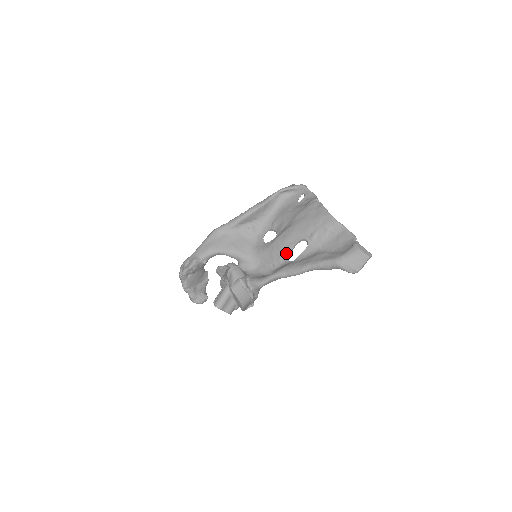
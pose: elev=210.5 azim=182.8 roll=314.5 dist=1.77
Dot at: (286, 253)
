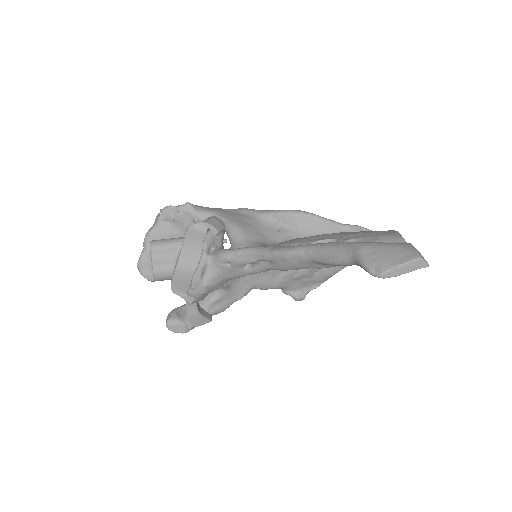
Dot at: occluded
